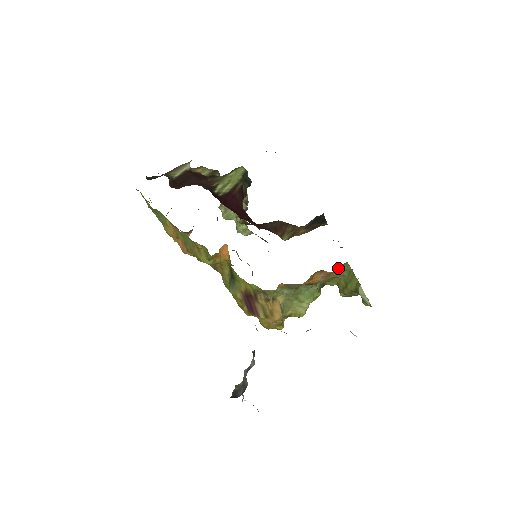
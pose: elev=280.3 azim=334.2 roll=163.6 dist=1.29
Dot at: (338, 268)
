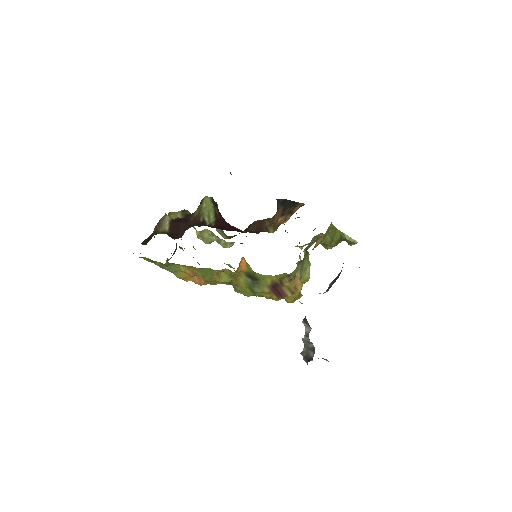
Dot at: (327, 230)
